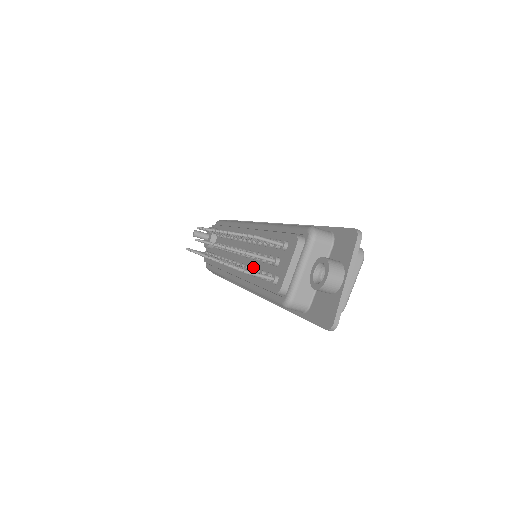
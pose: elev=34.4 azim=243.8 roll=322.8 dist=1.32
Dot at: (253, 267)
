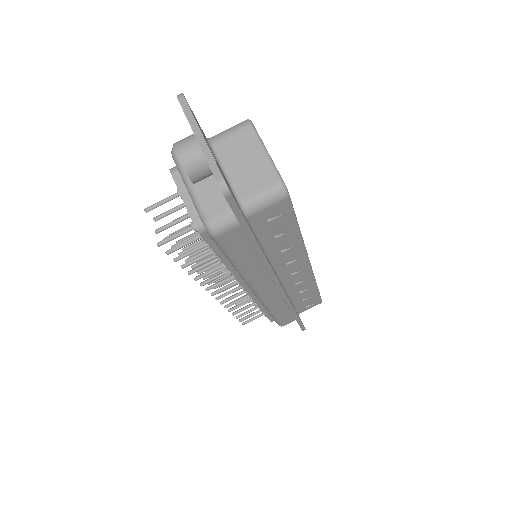
Dot at: occluded
